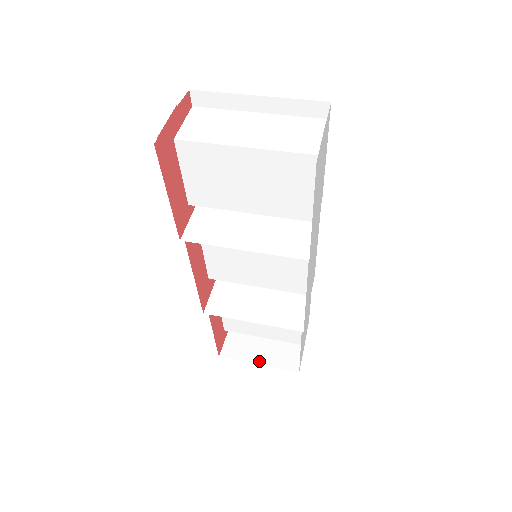
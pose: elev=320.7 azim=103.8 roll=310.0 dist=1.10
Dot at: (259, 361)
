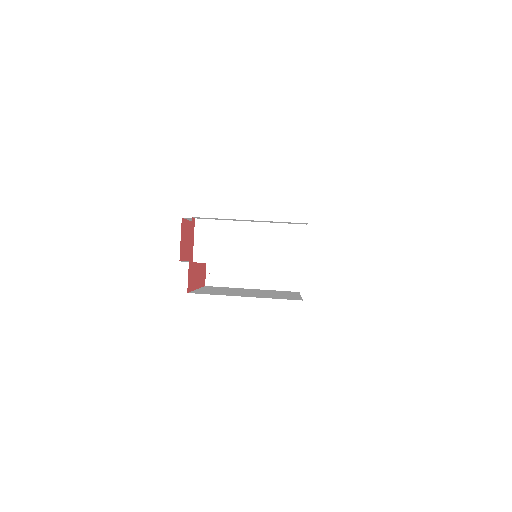
Dot at: occluded
